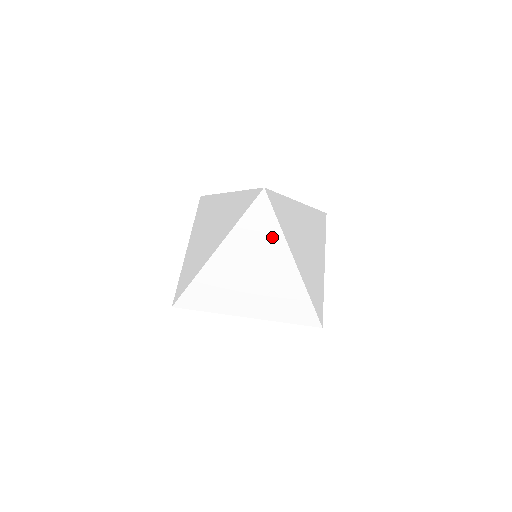
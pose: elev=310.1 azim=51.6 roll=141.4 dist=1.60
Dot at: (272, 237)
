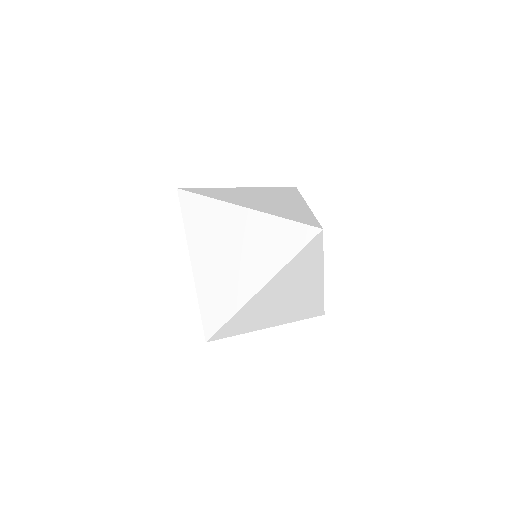
Dot at: (214, 211)
